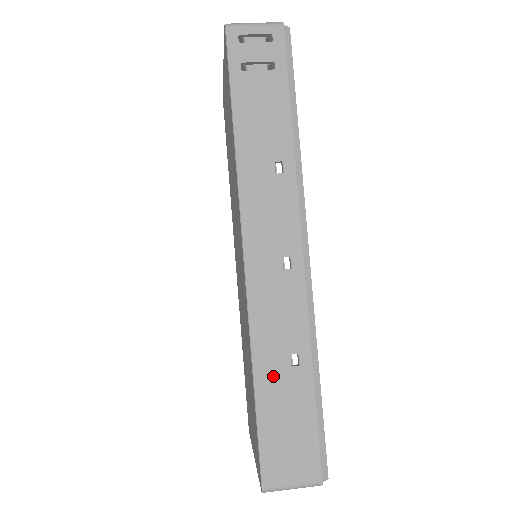
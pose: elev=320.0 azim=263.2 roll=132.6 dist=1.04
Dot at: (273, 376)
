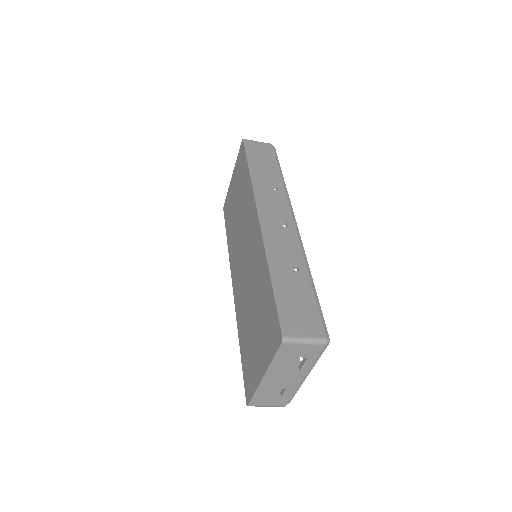
Dot at: (283, 274)
